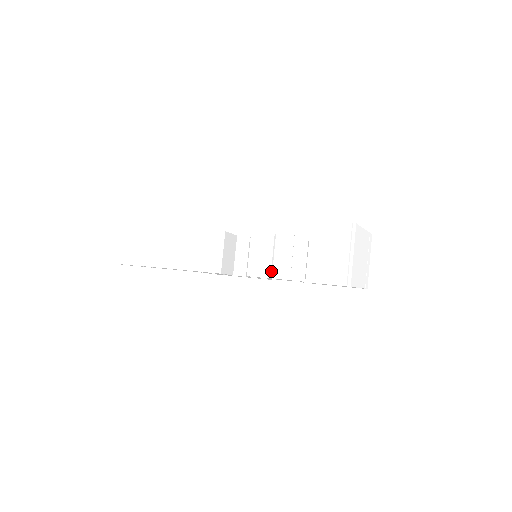
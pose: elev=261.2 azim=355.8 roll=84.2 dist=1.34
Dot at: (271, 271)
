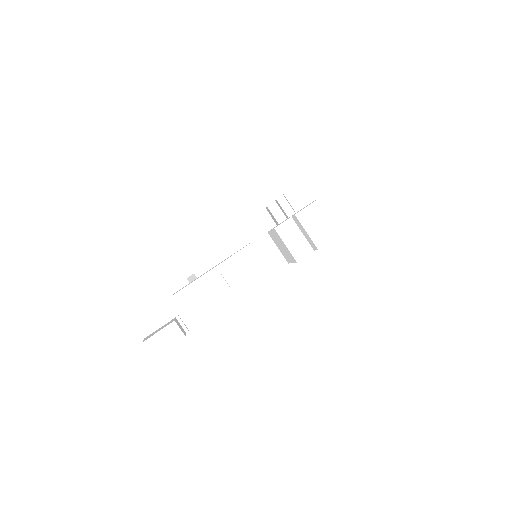
Dot at: (320, 241)
